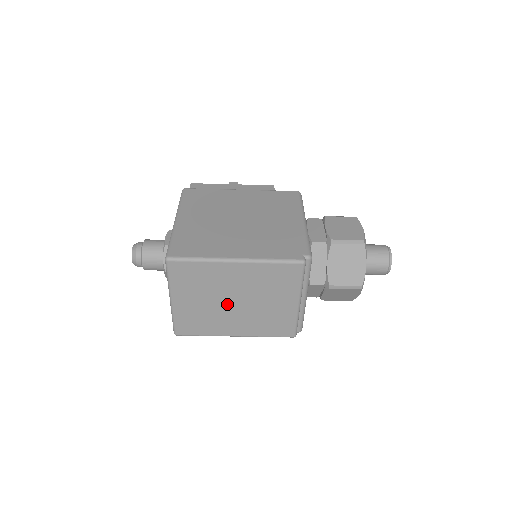
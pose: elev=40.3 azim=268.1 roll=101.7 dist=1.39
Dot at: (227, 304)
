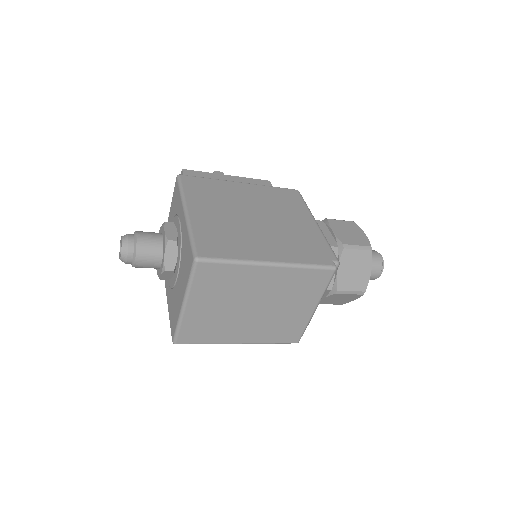
Dot at: (244, 310)
